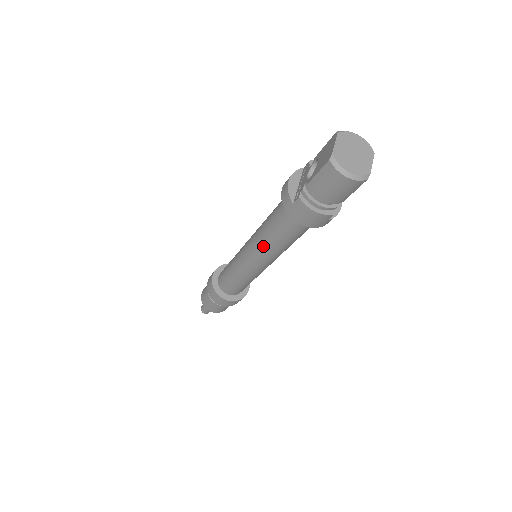
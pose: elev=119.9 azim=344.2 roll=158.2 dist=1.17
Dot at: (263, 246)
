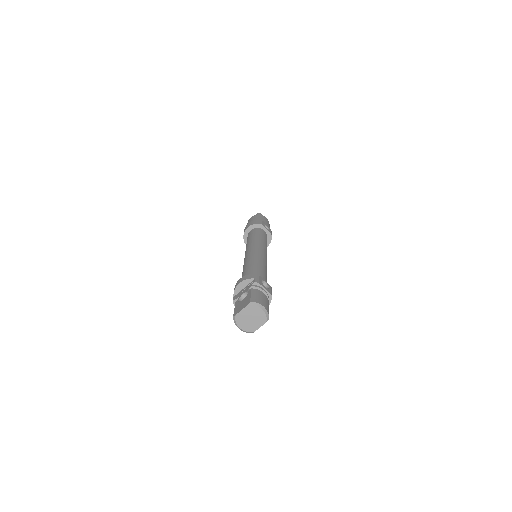
Dot at: occluded
